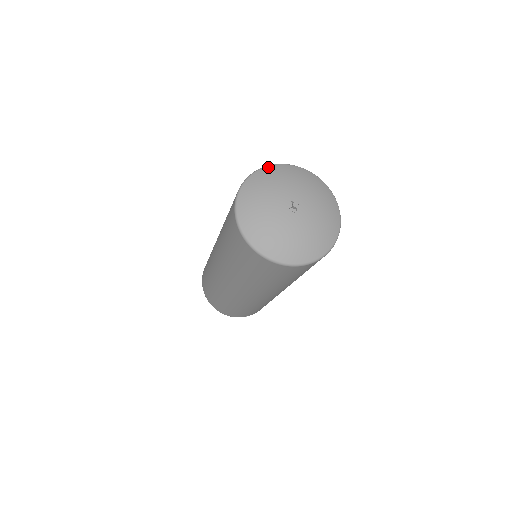
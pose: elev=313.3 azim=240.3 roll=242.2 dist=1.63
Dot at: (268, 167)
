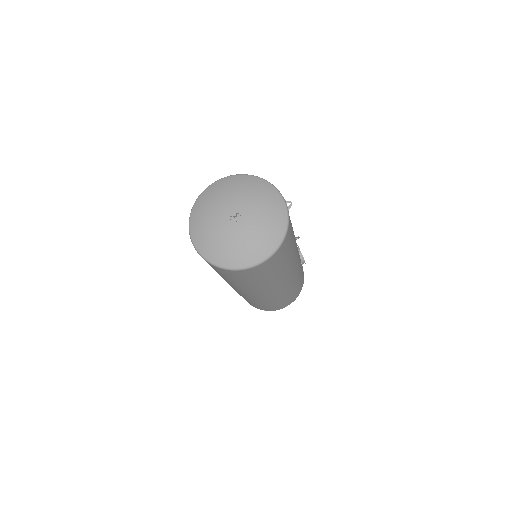
Dot at: (222, 179)
